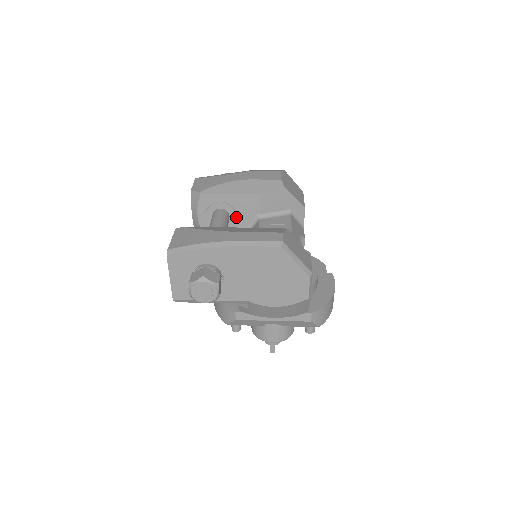
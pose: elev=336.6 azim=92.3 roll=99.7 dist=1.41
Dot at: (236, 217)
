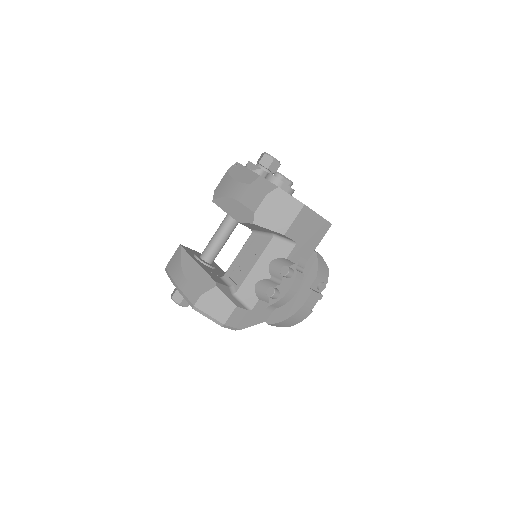
Dot at: occluded
